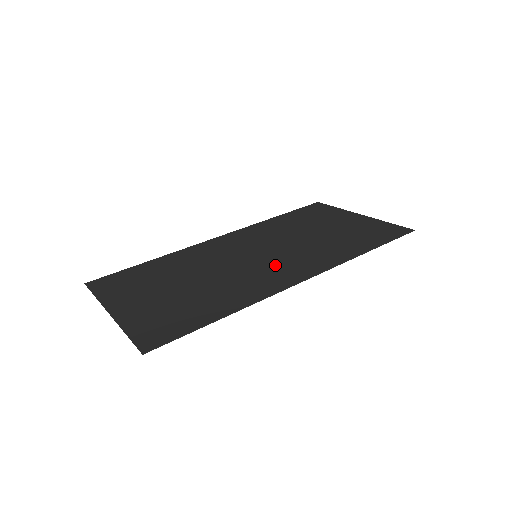
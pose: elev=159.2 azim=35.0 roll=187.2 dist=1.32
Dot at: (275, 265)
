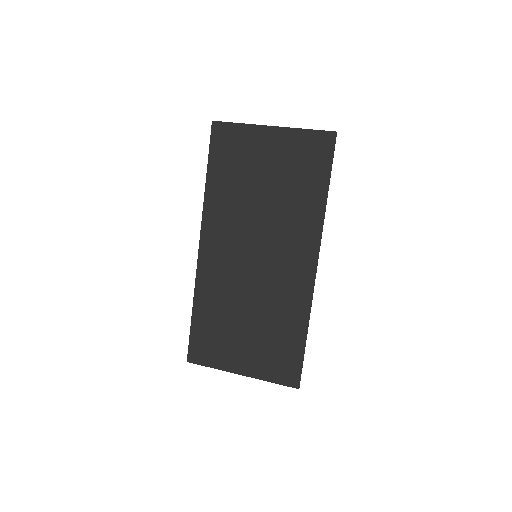
Dot at: (281, 260)
